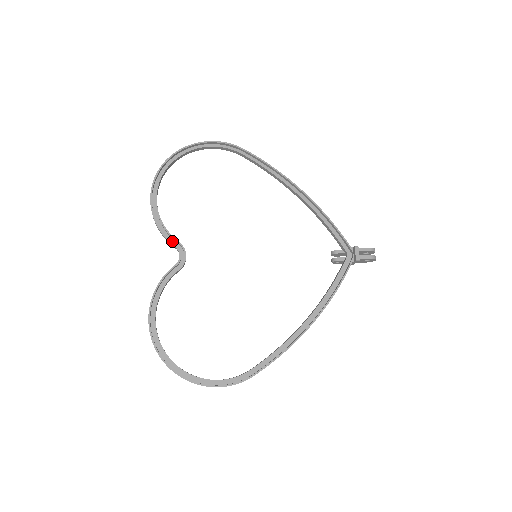
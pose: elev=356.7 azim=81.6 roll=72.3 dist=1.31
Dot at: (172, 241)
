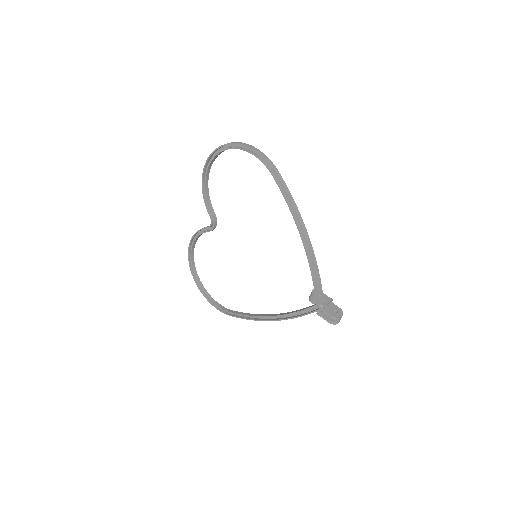
Dot at: (211, 210)
